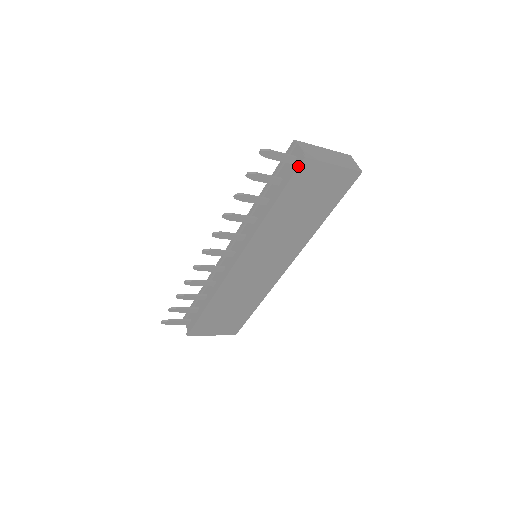
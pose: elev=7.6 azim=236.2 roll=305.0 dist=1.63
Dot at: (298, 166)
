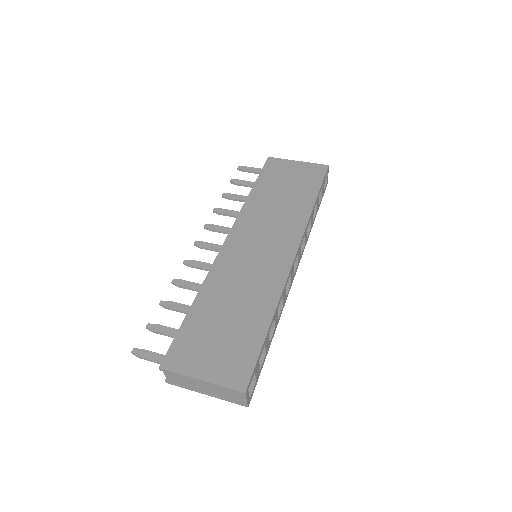
Dot at: occluded
